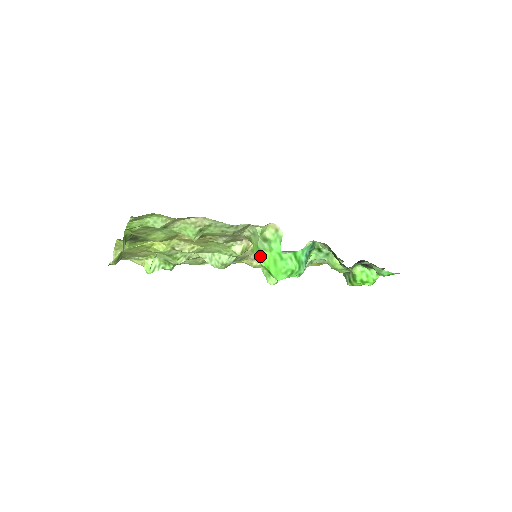
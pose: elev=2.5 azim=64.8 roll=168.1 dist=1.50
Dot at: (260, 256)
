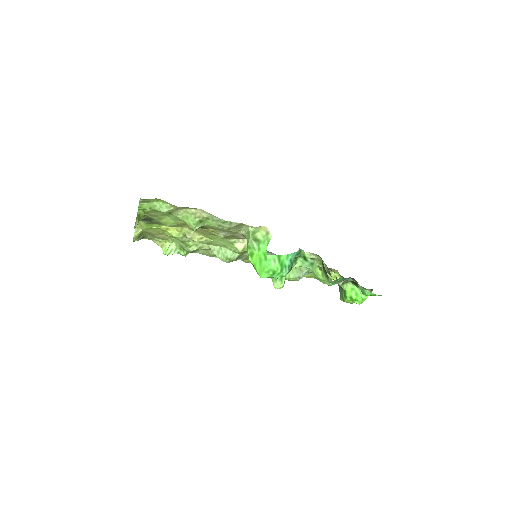
Dot at: (249, 253)
